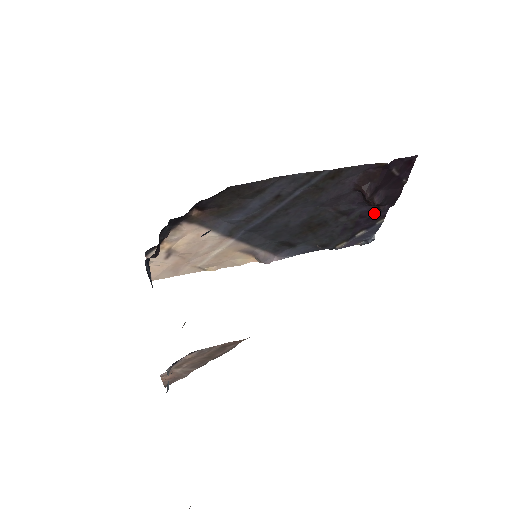
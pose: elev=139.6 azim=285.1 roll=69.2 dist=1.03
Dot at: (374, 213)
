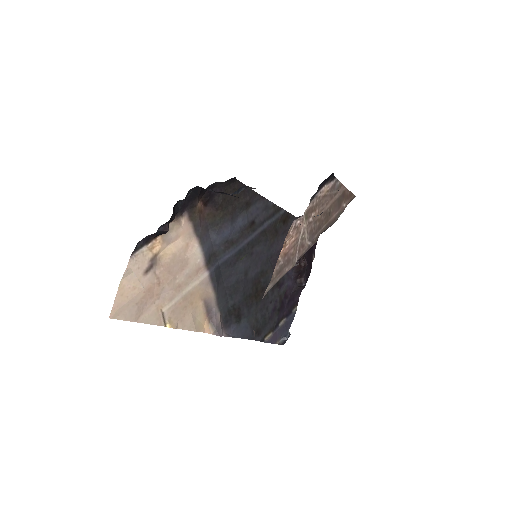
Dot at: (292, 295)
